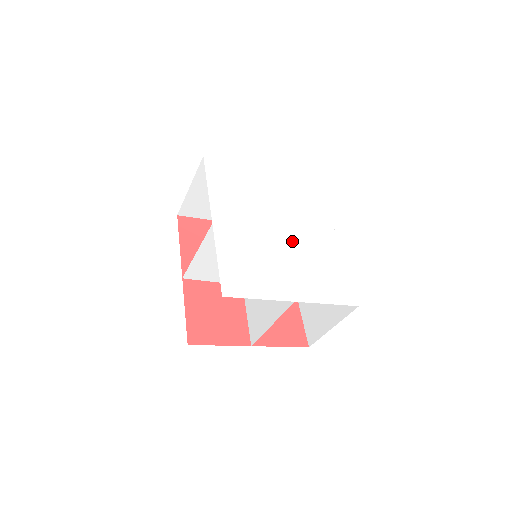
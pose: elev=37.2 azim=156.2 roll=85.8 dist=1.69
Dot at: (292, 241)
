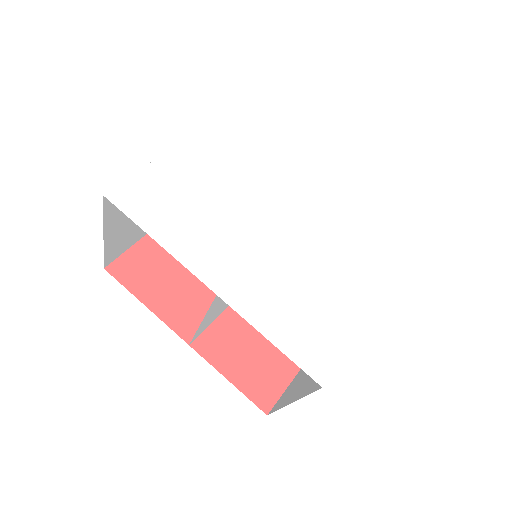
Dot at: (306, 221)
